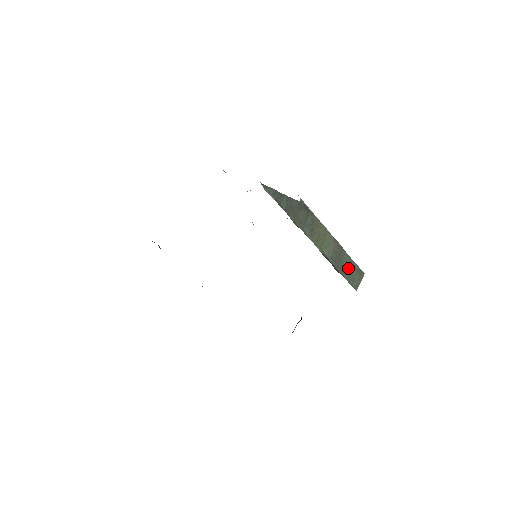
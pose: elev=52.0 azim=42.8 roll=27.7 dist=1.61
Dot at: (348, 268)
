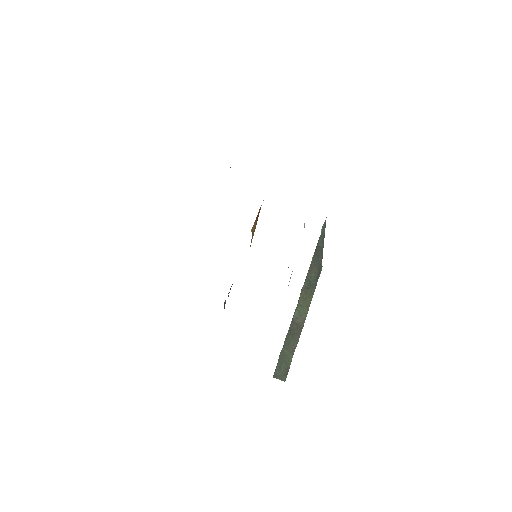
Dot at: (288, 353)
